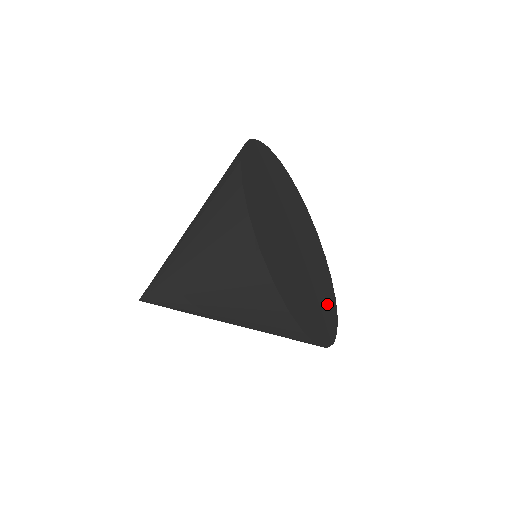
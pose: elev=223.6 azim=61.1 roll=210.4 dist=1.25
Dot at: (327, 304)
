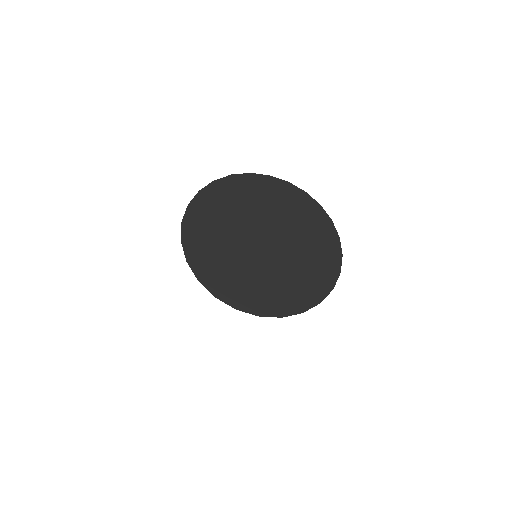
Dot at: (285, 294)
